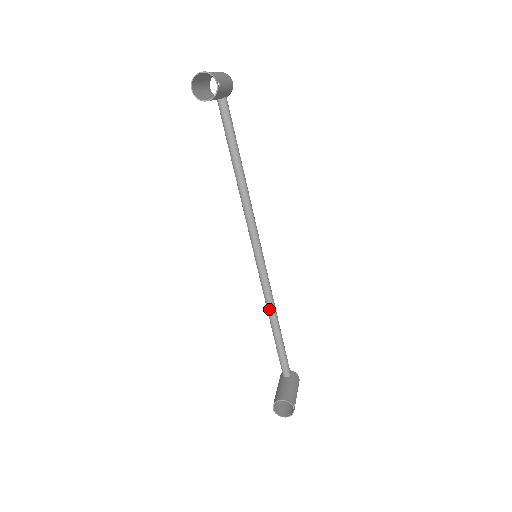
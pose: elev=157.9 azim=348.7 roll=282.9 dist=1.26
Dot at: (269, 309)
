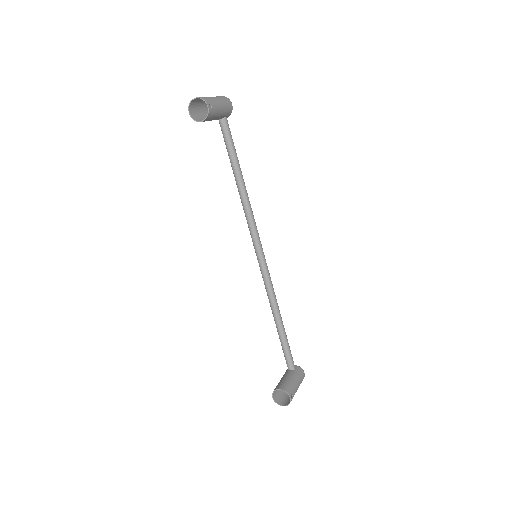
Dot at: (271, 305)
